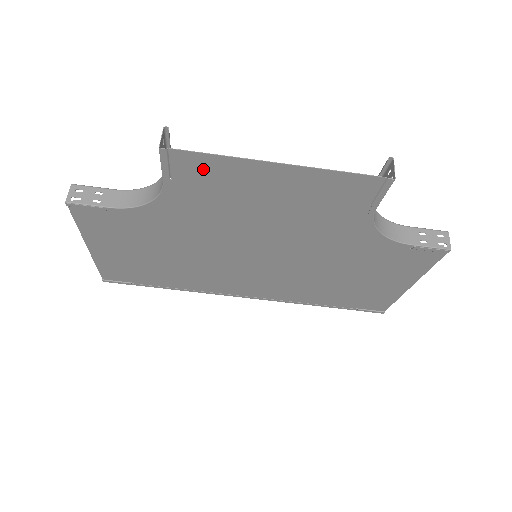
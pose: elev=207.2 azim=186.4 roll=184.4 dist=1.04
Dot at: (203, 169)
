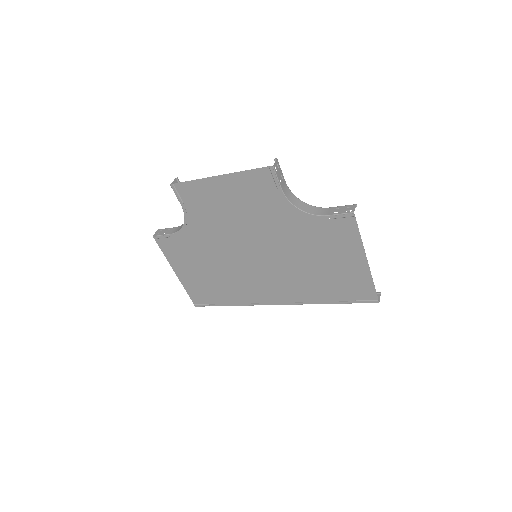
Dot at: (192, 192)
